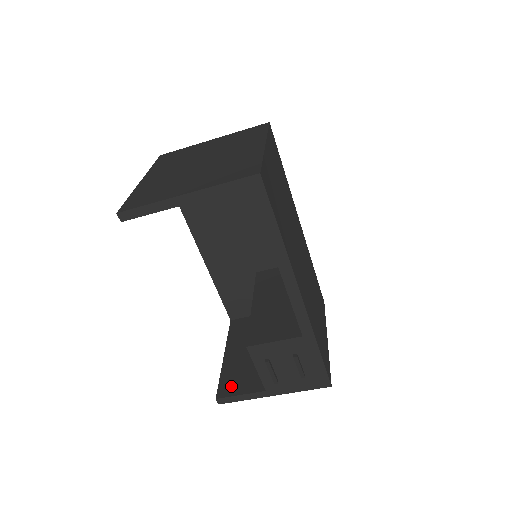
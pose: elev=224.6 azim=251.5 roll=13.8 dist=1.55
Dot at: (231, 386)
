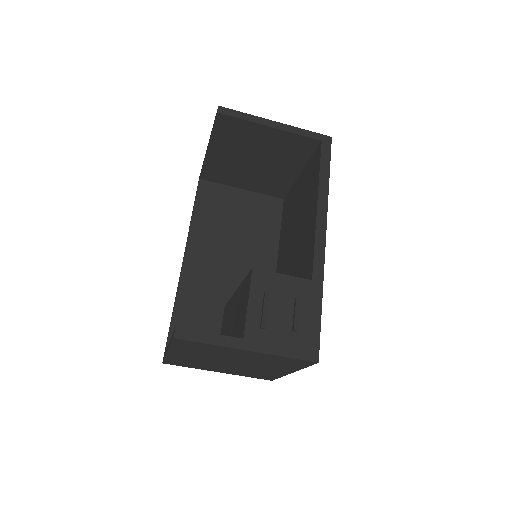
Dot at: occluded
